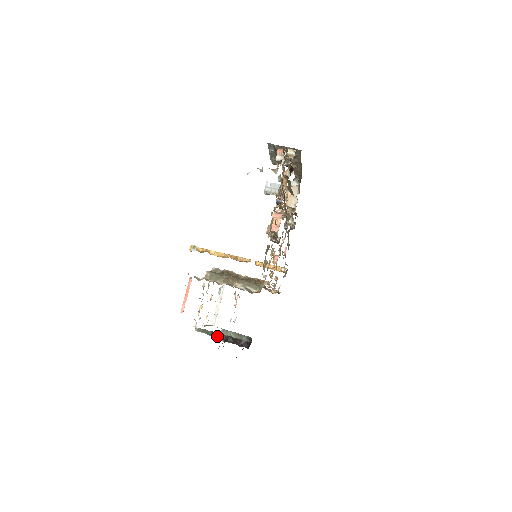
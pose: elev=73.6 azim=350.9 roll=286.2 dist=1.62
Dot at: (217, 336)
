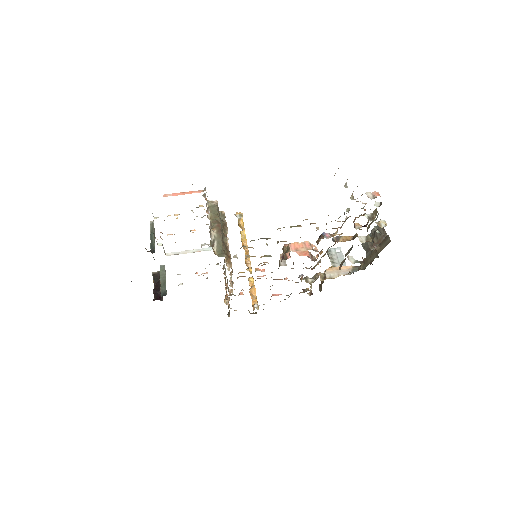
Dot at: (152, 243)
